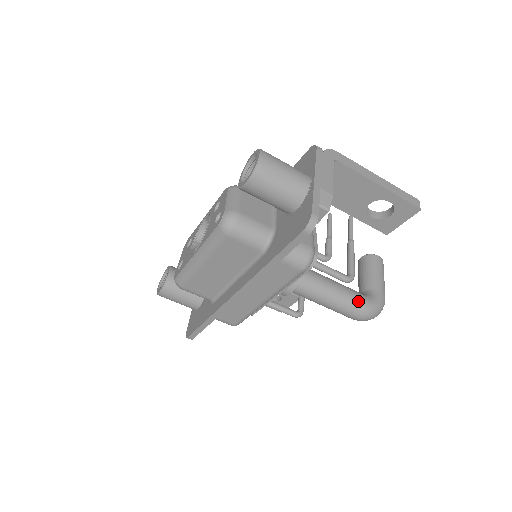
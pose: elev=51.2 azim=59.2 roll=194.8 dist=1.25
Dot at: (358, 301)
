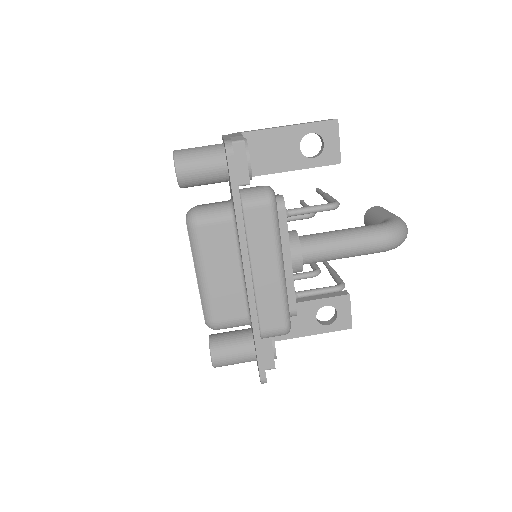
Dot at: (371, 228)
